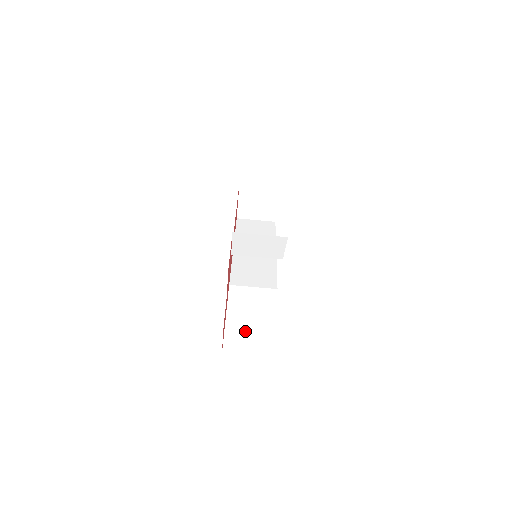
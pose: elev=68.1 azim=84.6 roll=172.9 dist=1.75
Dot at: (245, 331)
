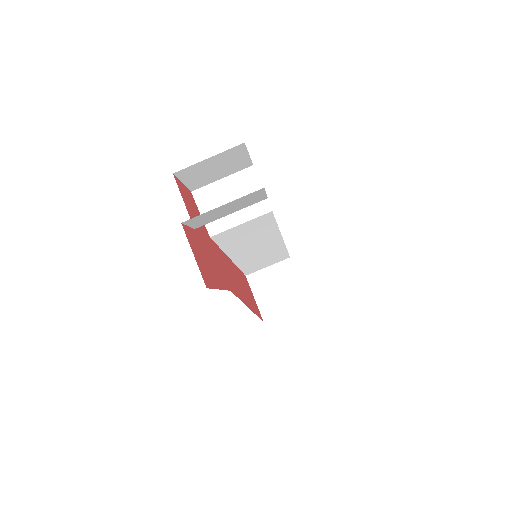
Dot at: occluded
